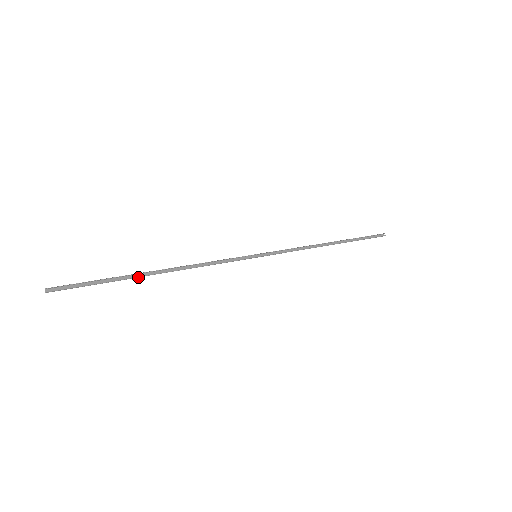
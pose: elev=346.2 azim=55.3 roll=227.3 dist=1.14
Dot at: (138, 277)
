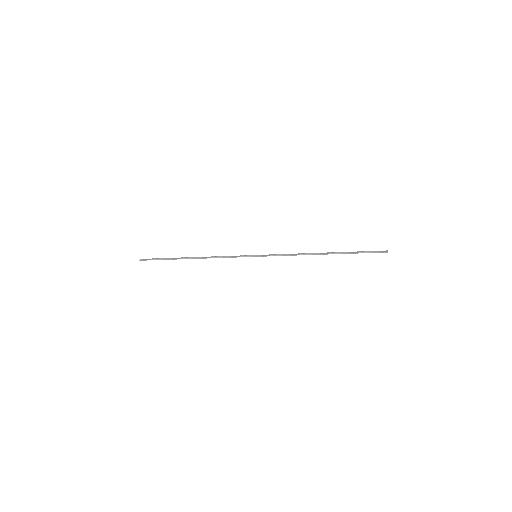
Dot at: occluded
